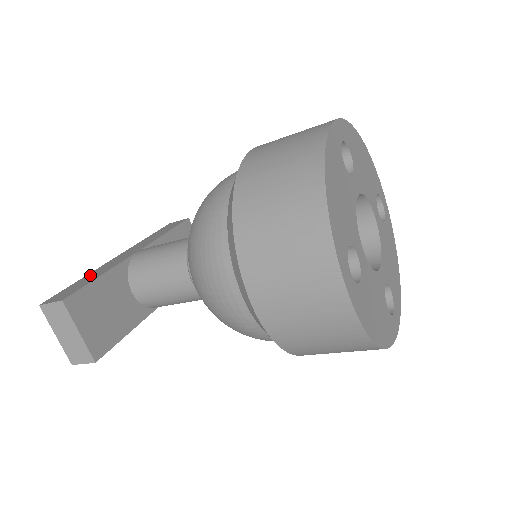
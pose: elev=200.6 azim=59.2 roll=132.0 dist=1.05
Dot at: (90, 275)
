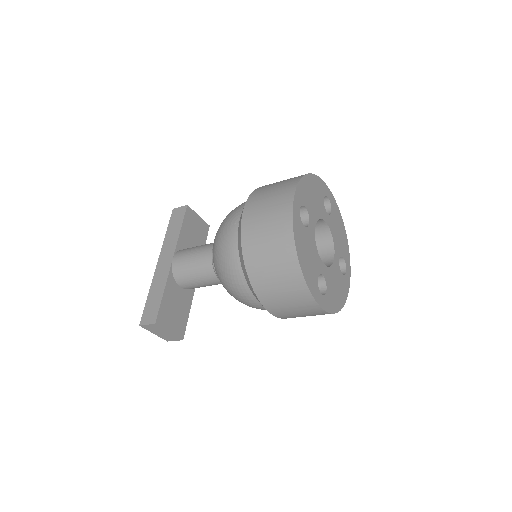
Dot at: (153, 290)
